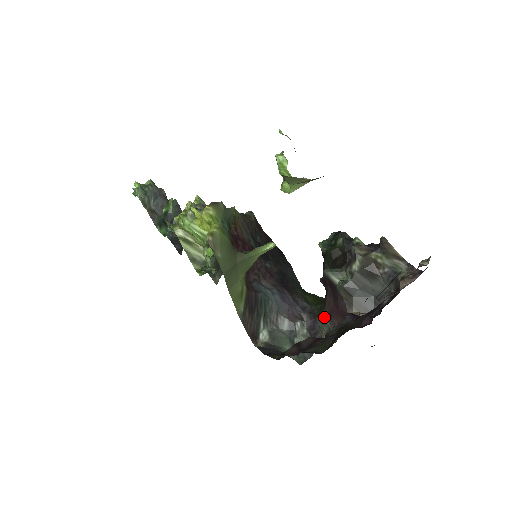
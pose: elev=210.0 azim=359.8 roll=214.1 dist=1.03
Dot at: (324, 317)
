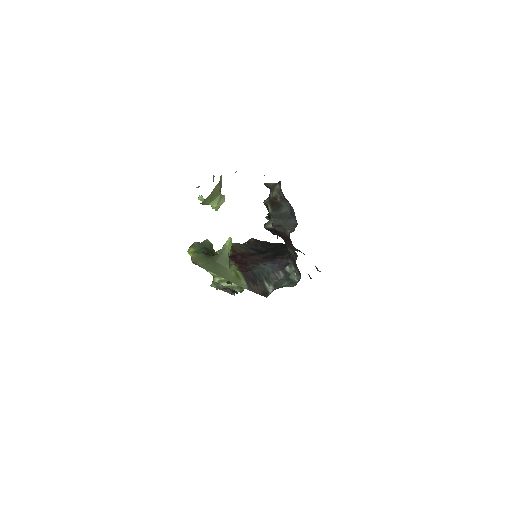
Dot at: (289, 251)
